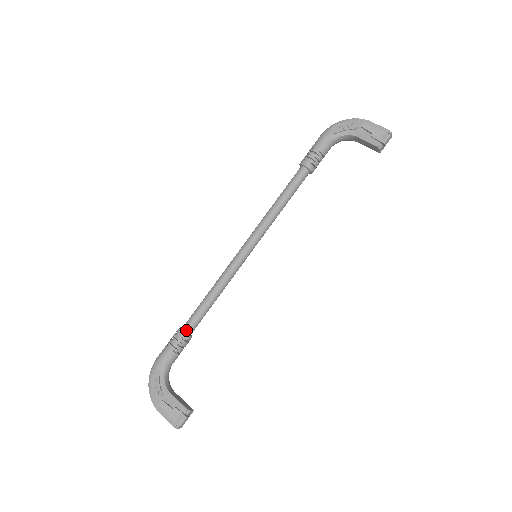
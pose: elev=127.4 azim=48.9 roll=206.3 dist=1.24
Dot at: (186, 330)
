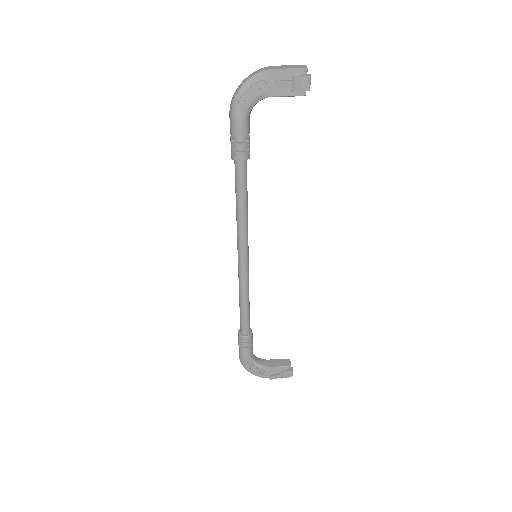
Dot at: (246, 333)
